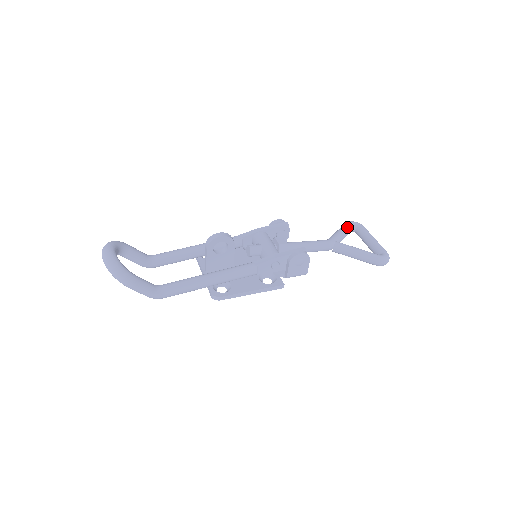
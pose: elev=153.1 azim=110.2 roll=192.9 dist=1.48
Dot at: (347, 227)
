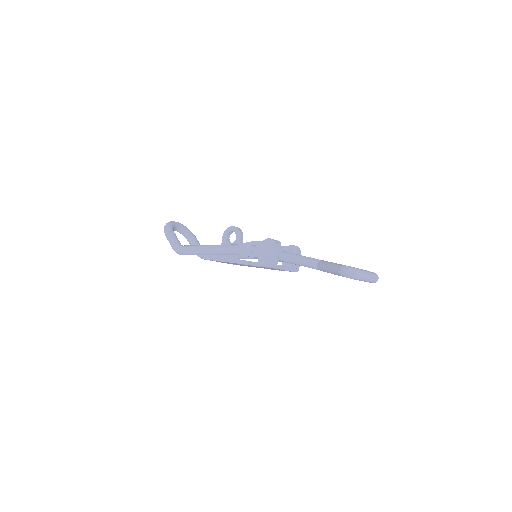
Dot at: occluded
